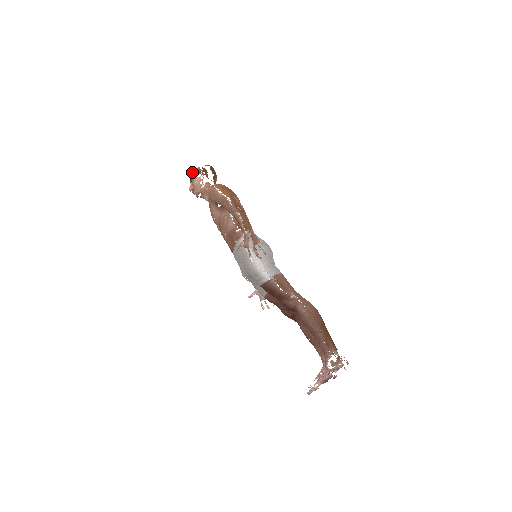
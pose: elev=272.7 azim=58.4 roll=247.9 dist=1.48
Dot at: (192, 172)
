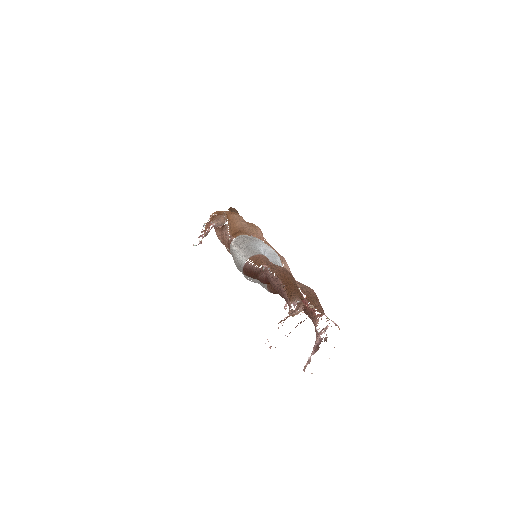
Dot at: occluded
